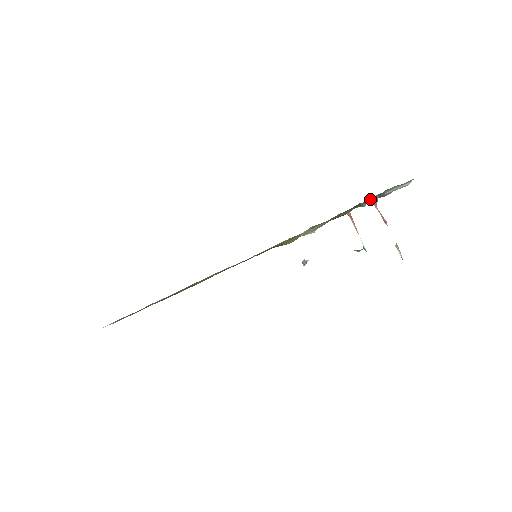
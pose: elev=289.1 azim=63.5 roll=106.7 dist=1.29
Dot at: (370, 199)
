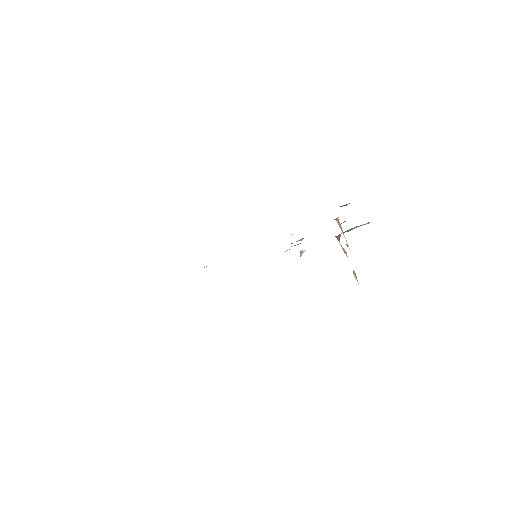
Dot at: (345, 221)
